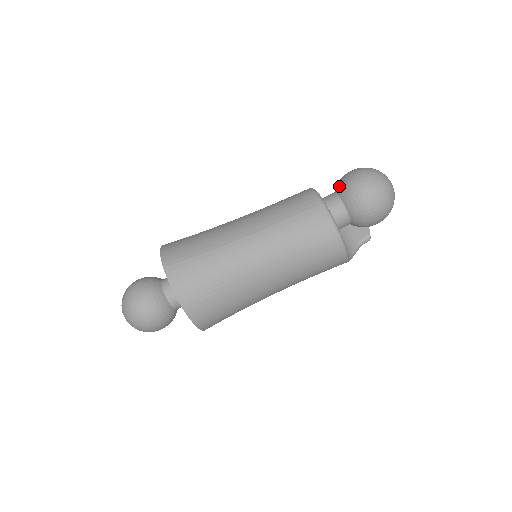
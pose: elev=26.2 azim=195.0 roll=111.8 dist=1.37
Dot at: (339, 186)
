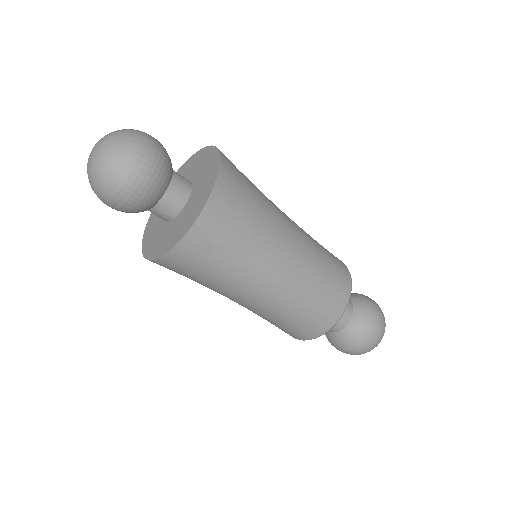
Dot at: (361, 316)
